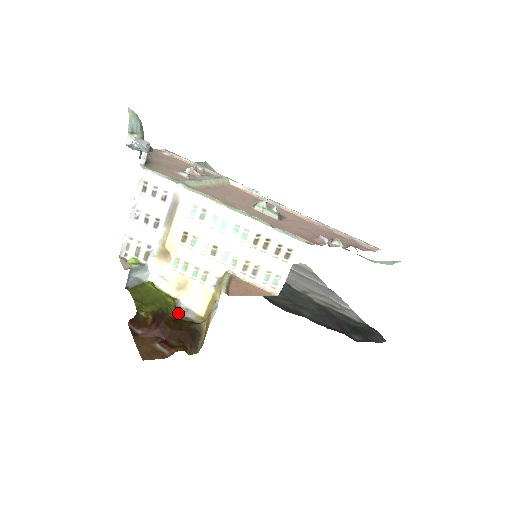
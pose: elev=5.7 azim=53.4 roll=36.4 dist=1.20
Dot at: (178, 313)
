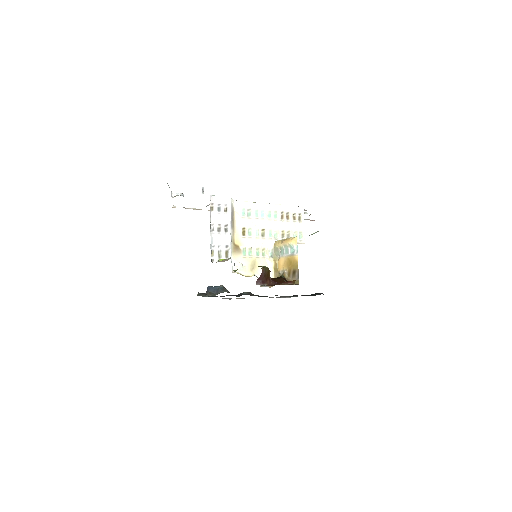
Dot at: (260, 285)
